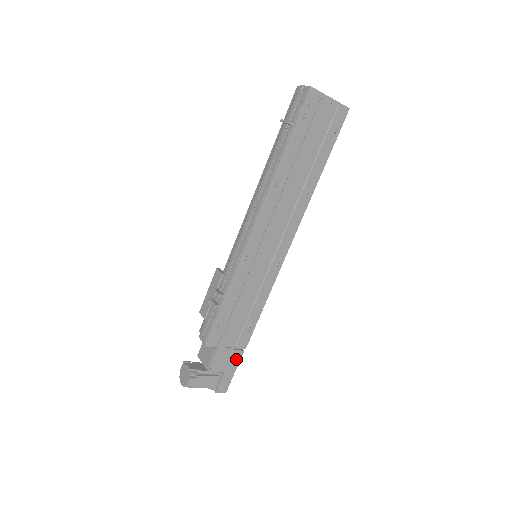
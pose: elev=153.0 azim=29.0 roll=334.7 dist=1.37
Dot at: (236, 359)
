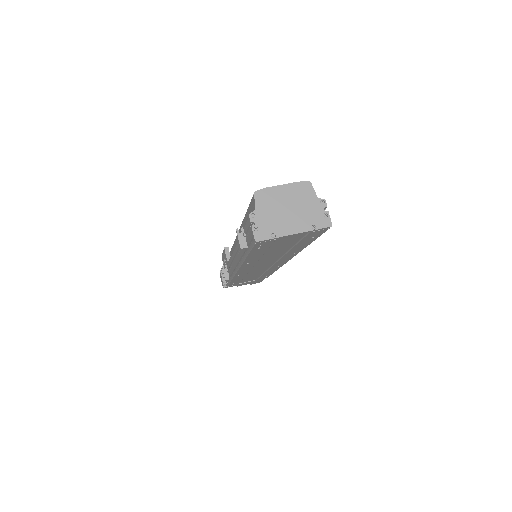
Dot at: (260, 279)
